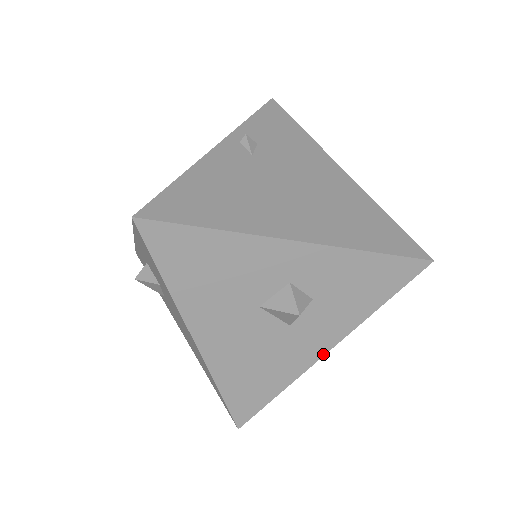
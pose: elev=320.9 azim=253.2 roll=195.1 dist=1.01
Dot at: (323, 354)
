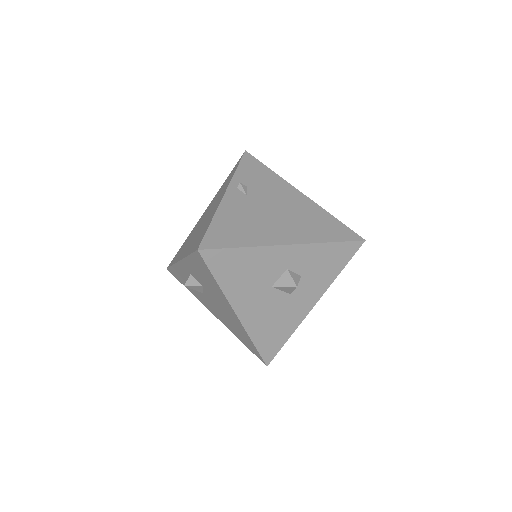
Dot at: (312, 308)
